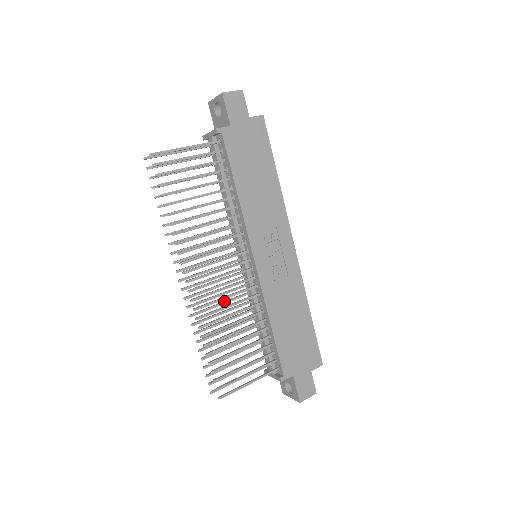
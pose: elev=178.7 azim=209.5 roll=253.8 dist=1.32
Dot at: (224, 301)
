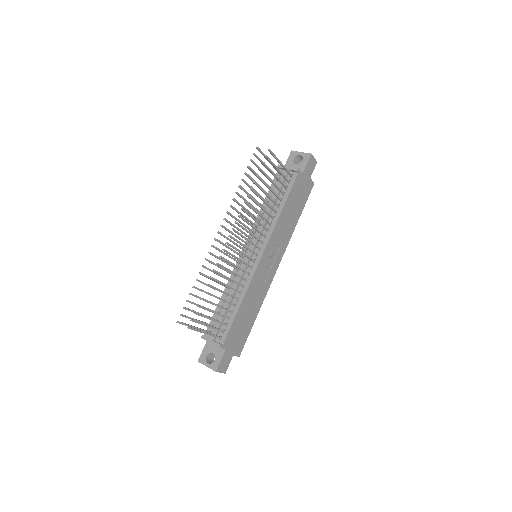
Dot at: occluded
